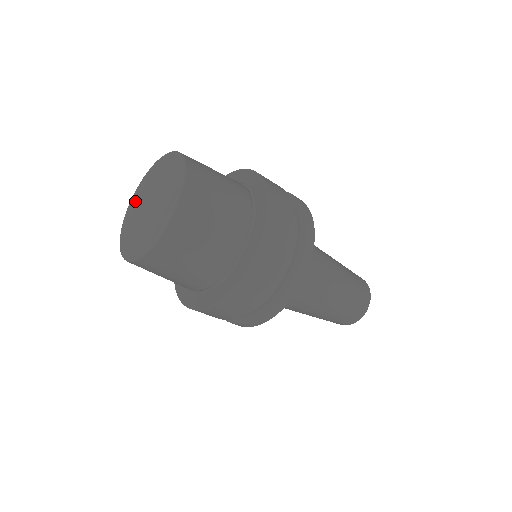
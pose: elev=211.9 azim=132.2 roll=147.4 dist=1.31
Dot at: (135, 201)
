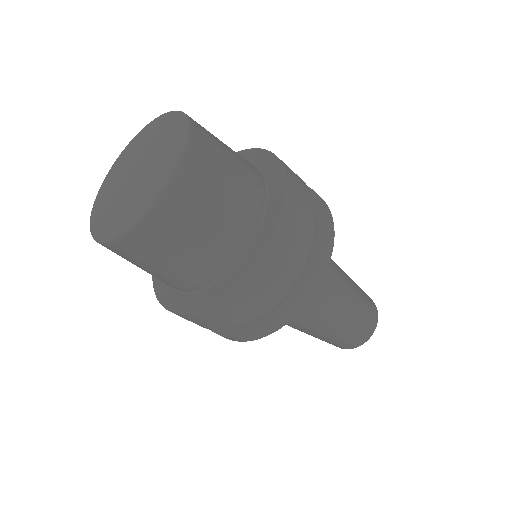
Dot at: (140, 139)
